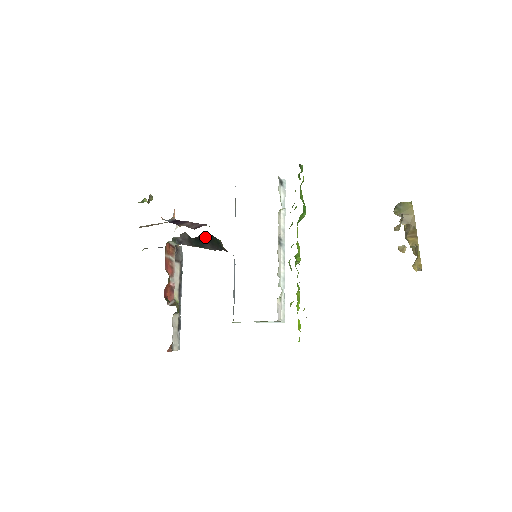
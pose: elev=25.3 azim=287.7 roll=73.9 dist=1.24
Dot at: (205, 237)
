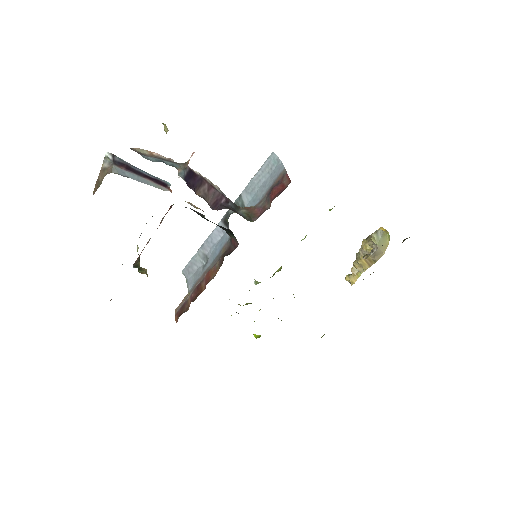
Dot at: (222, 227)
